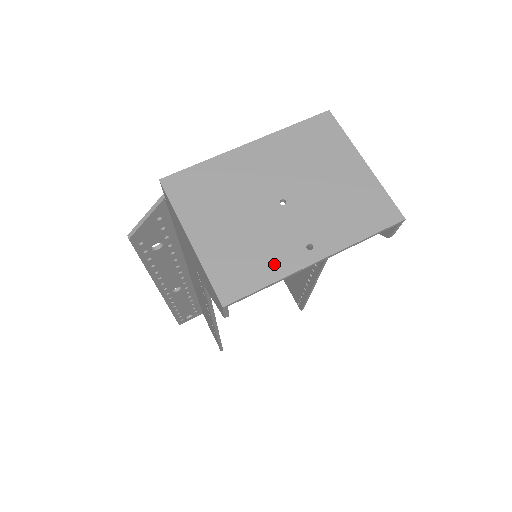
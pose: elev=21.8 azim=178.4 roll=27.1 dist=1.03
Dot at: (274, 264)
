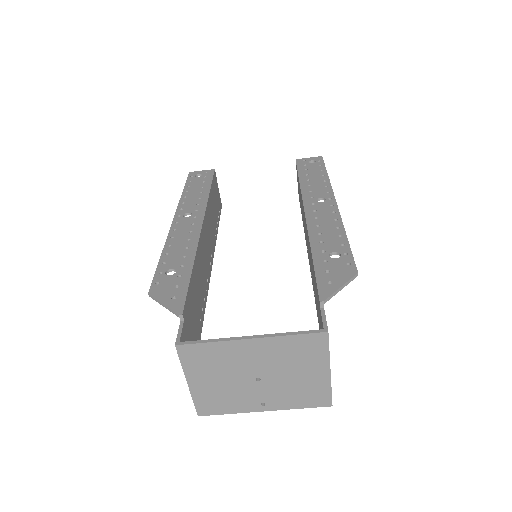
Dot at: (237, 406)
